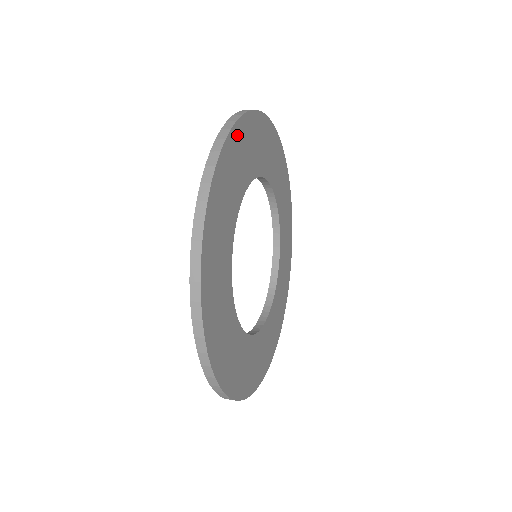
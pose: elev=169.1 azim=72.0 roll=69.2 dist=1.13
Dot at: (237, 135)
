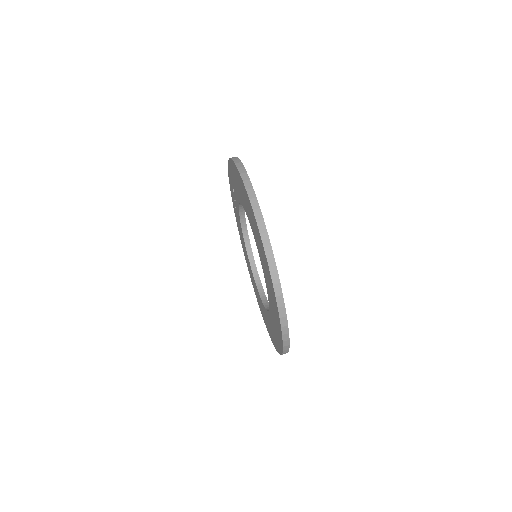
Dot at: occluded
